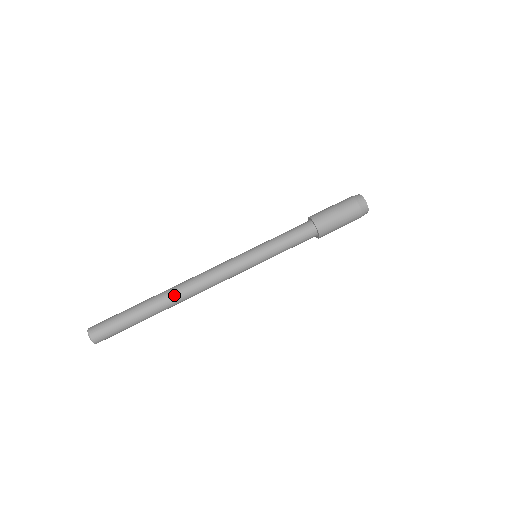
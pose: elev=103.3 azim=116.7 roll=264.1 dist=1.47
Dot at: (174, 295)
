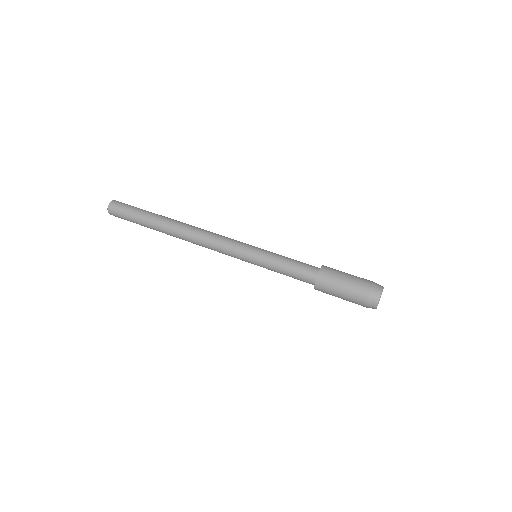
Dot at: (181, 222)
